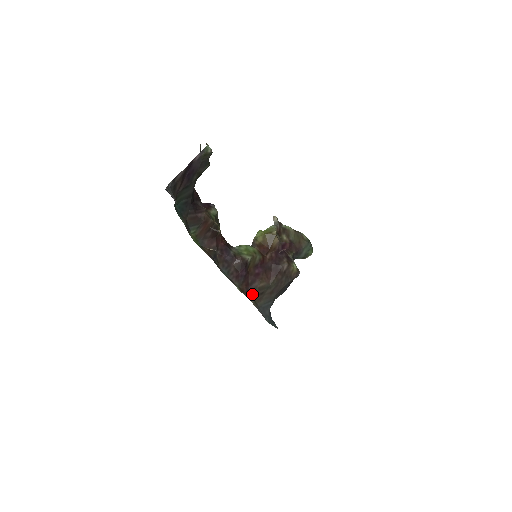
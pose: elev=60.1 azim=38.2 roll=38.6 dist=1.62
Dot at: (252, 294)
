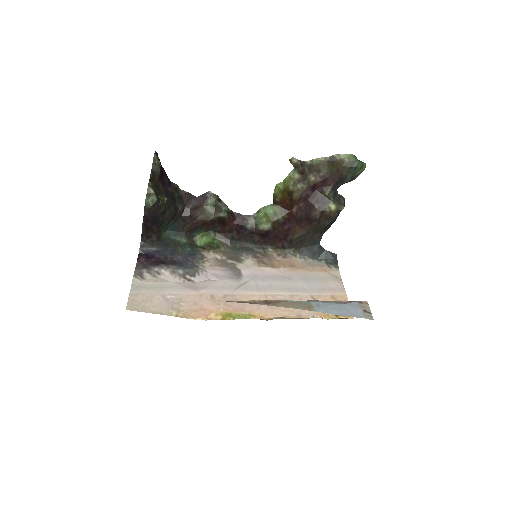
Dot at: (290, 245)
